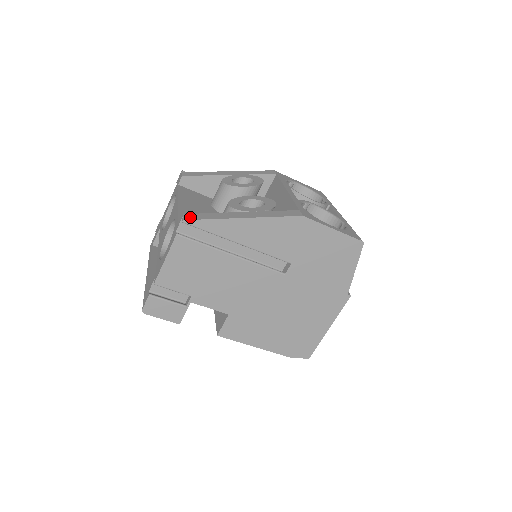
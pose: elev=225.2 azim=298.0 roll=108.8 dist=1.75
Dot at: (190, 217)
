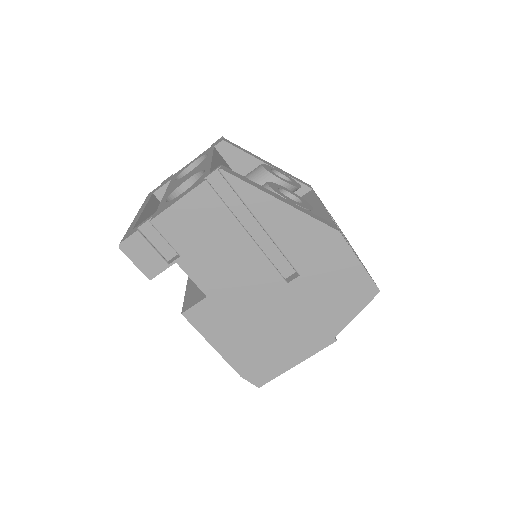
Dot at: (229, 170)
